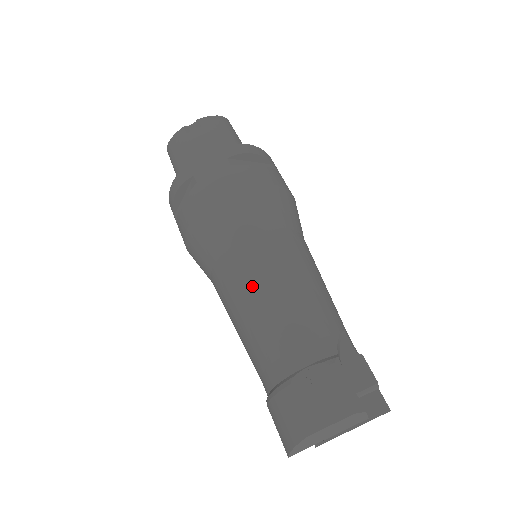
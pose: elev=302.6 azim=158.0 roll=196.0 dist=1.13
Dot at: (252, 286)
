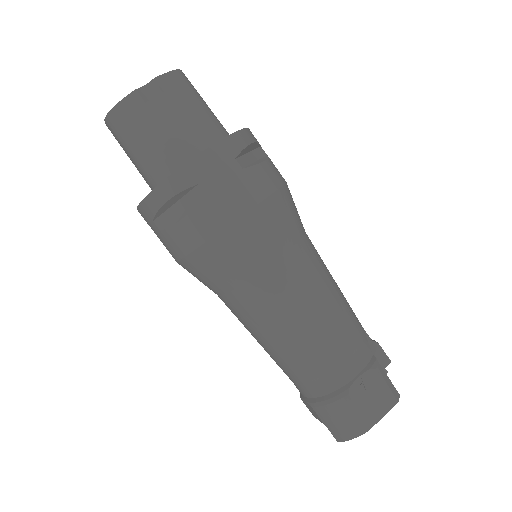
Dot at: (295, 311)
